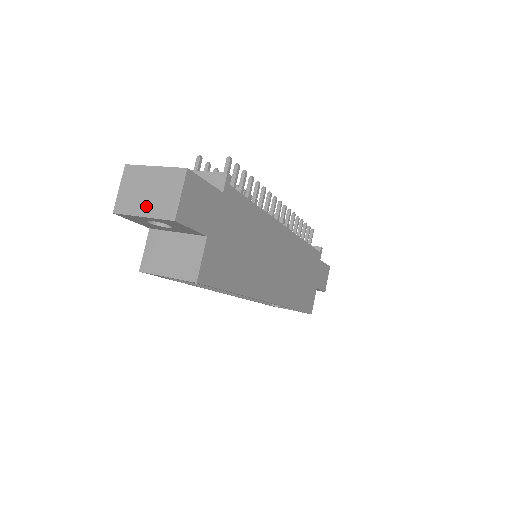
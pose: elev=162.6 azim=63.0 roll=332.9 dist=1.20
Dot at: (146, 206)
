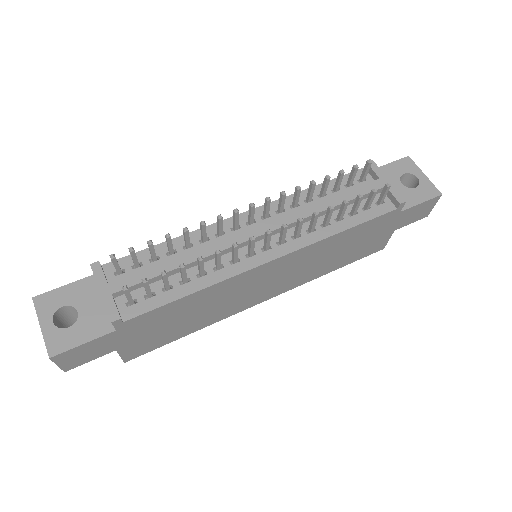
Dot at: occluded
